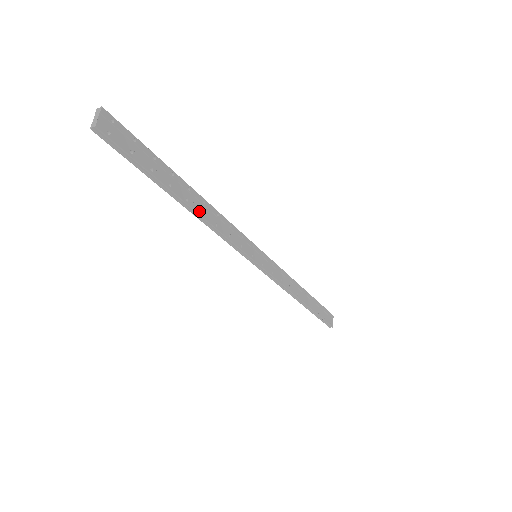
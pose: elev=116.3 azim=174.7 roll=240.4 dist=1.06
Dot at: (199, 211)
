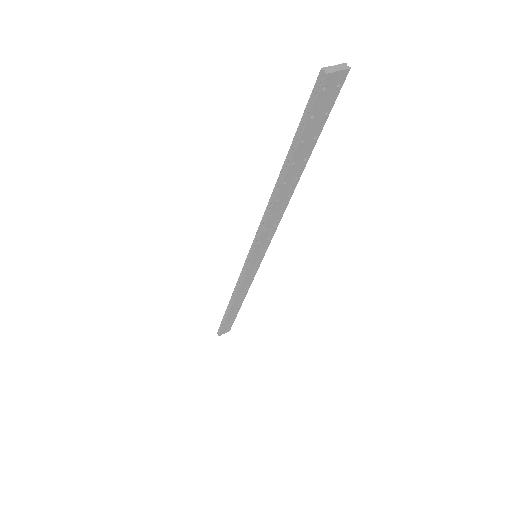
Dot at: (278, 197)
